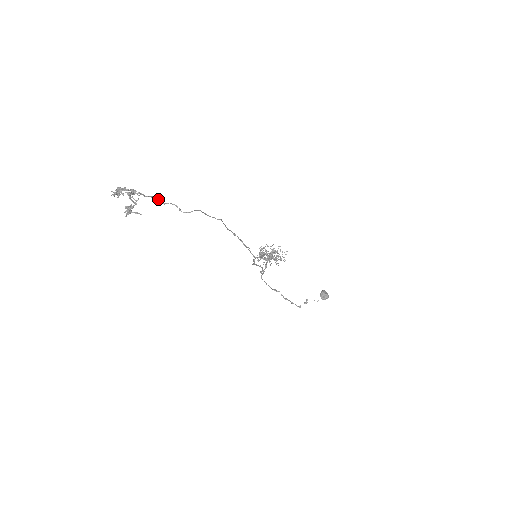
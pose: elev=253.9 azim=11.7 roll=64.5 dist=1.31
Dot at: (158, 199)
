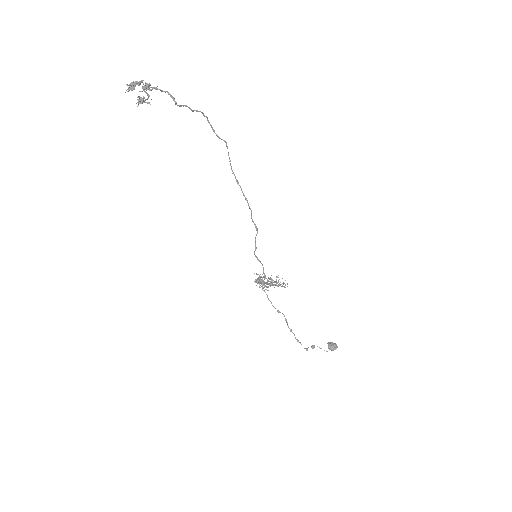
Dot at: (170, 94)
